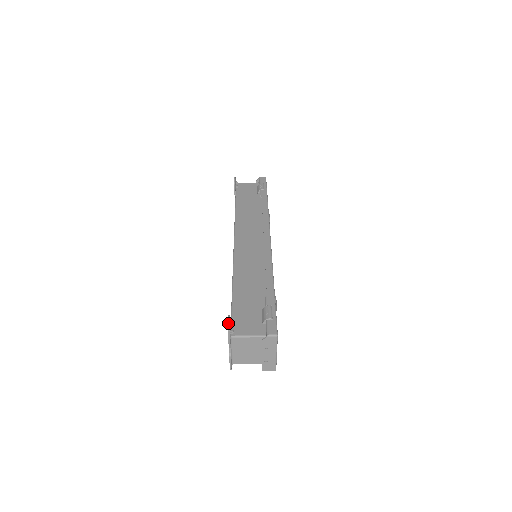
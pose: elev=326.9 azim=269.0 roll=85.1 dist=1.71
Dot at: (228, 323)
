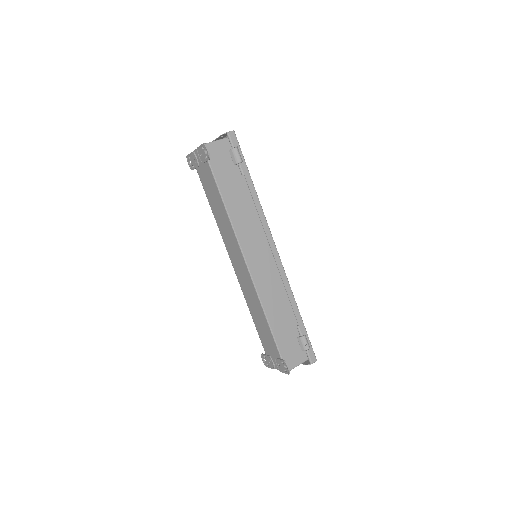
Dot at: (289, 371)
